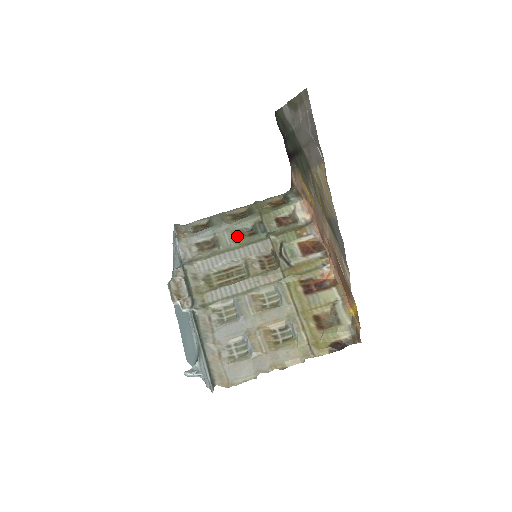
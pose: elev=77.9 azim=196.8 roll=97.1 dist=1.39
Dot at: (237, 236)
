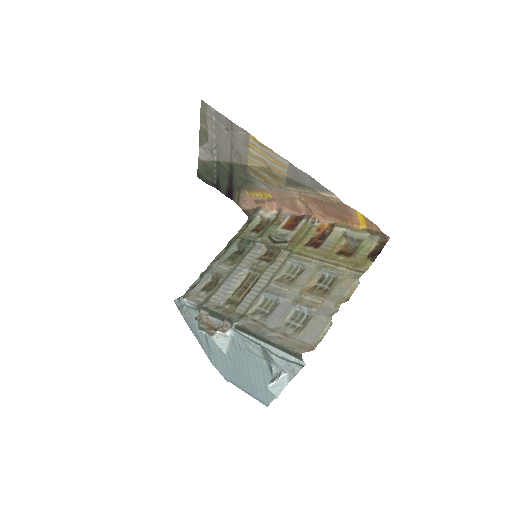
Dot at: (231, 261)
